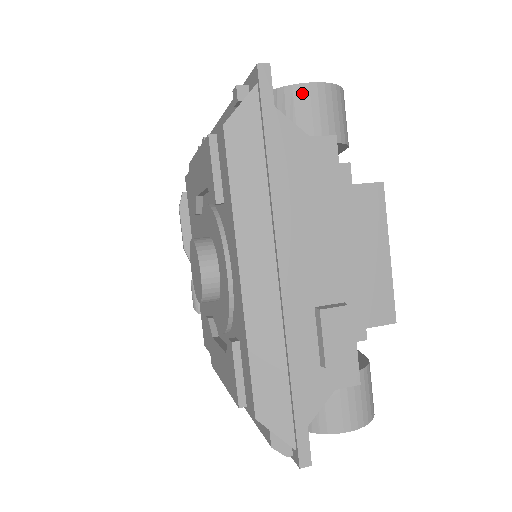
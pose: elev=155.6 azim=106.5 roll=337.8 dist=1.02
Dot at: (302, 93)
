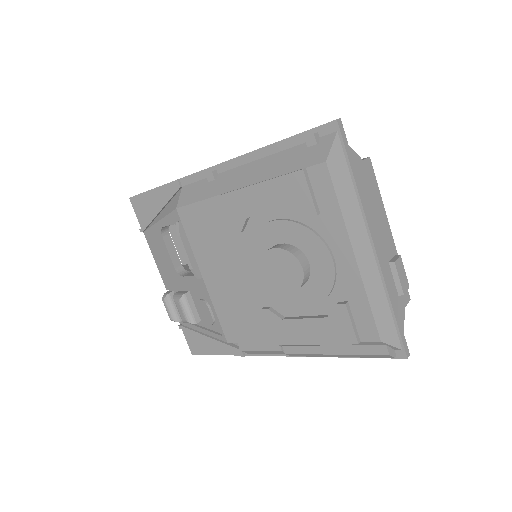
Dot at: occluded
